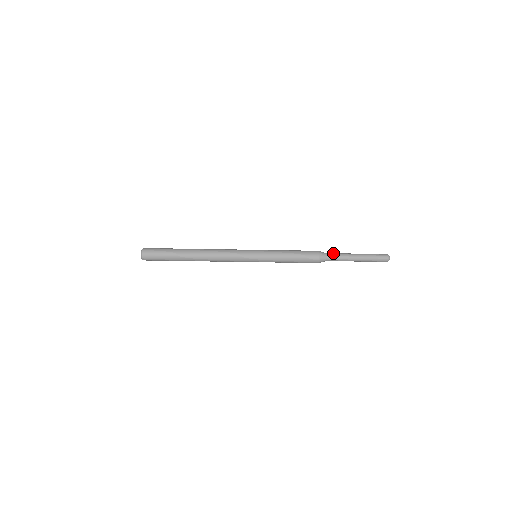
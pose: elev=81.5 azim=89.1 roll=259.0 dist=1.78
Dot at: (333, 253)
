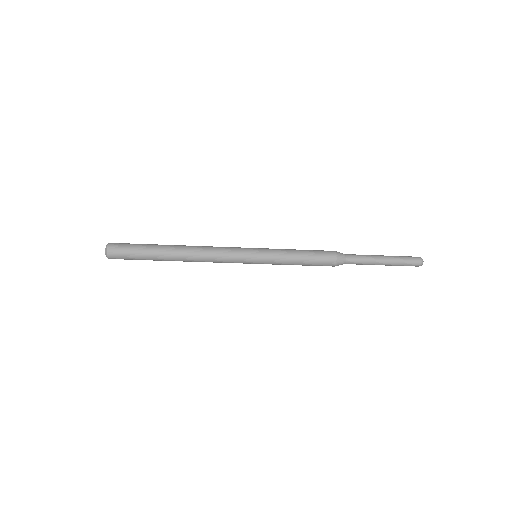
Dot at: (354, 257)
